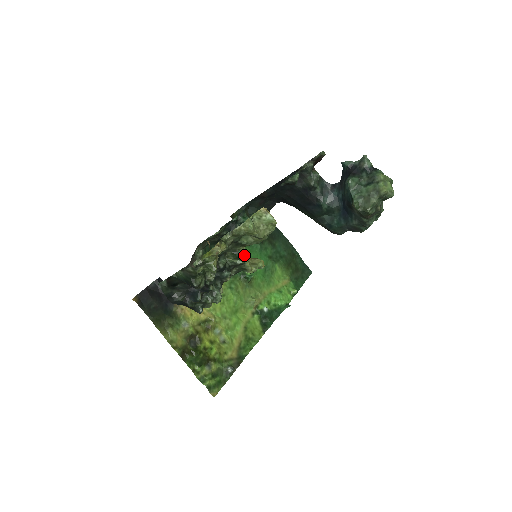
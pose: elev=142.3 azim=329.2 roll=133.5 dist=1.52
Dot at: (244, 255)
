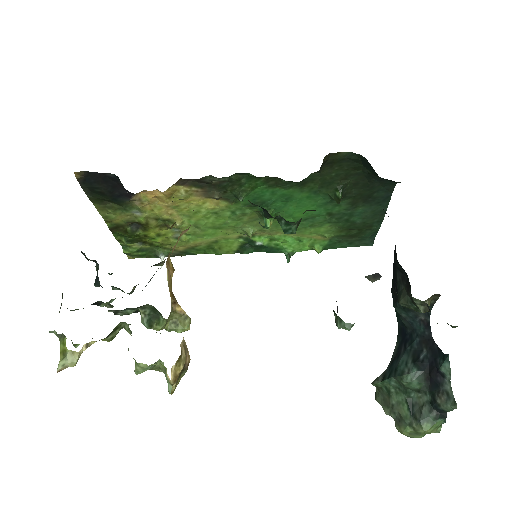
Dot at: (165, 319)
